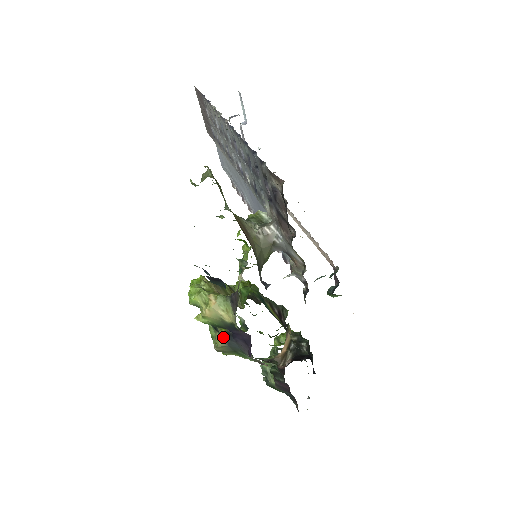
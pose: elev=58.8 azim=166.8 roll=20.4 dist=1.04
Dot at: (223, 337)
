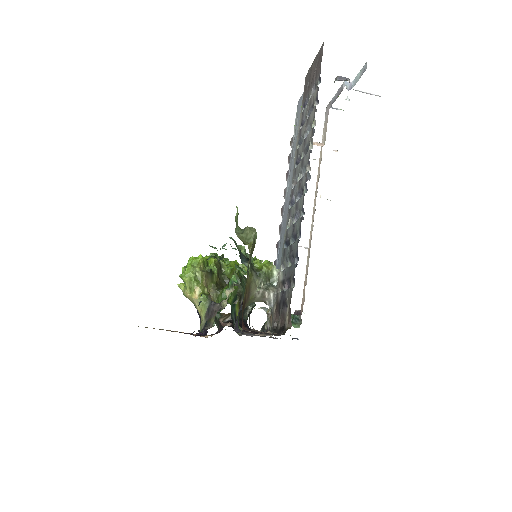
Dot at: occluded
